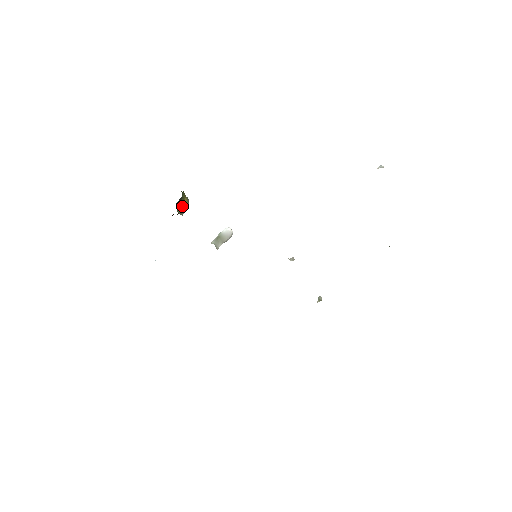
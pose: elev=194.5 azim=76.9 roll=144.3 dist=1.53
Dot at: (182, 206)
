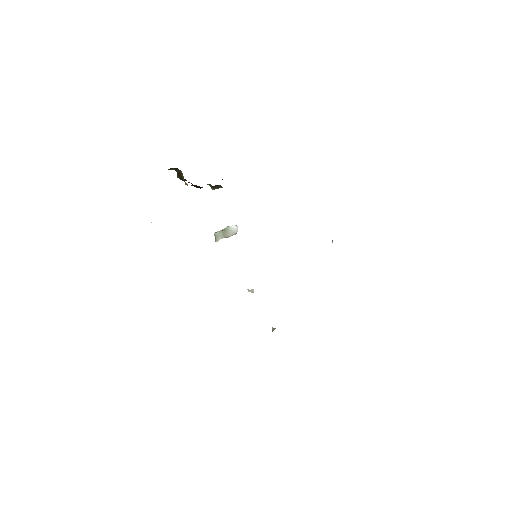
Dot at: occluded
